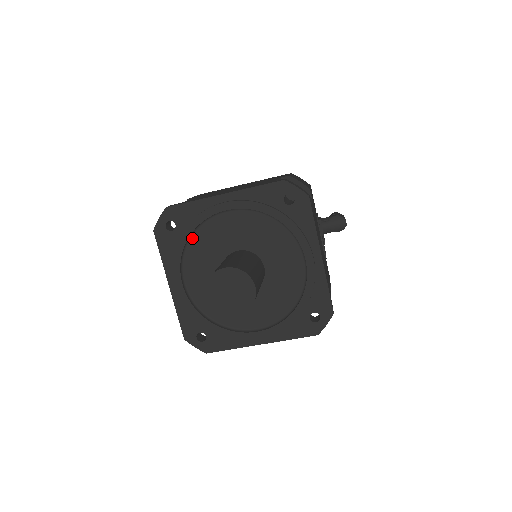
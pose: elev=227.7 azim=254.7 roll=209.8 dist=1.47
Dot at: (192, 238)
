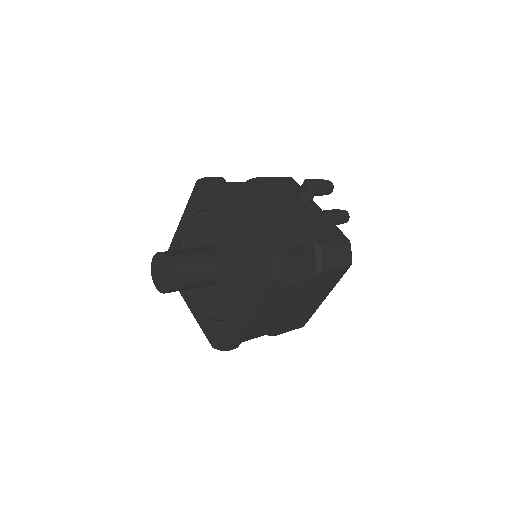
Dot at: occluded
